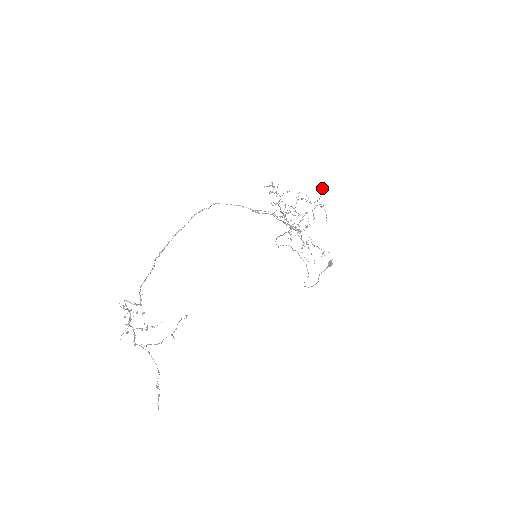
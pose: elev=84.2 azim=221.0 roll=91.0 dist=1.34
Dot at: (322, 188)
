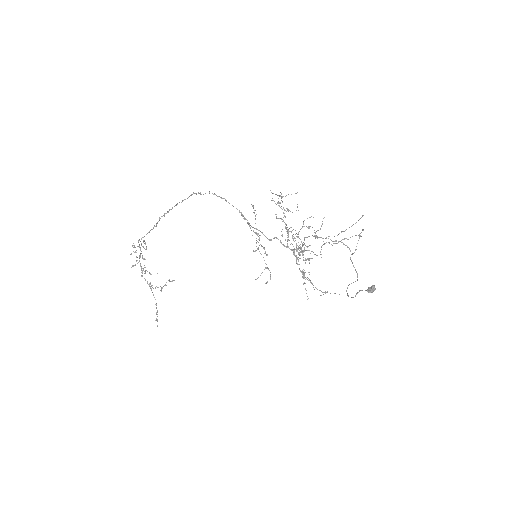
Dot at: (363, 215)
